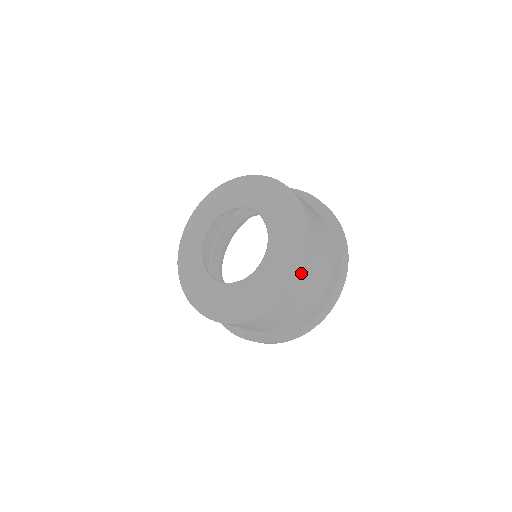
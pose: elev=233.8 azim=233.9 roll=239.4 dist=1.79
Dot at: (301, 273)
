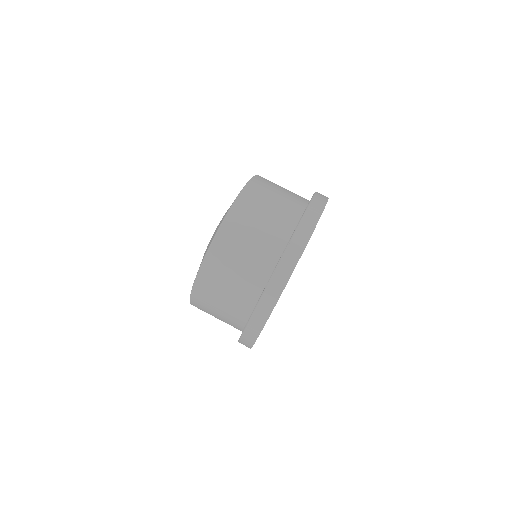
Dot at: (206, 261)
